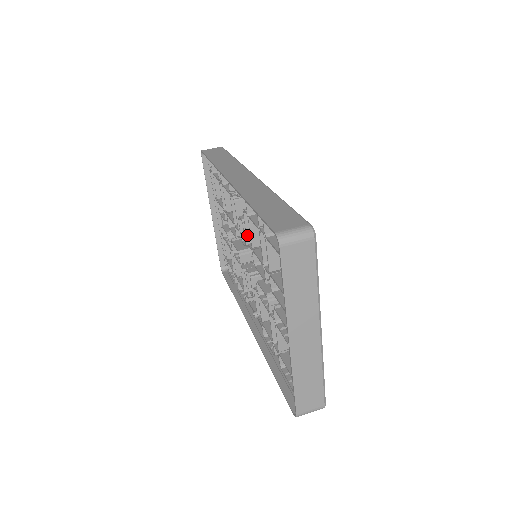
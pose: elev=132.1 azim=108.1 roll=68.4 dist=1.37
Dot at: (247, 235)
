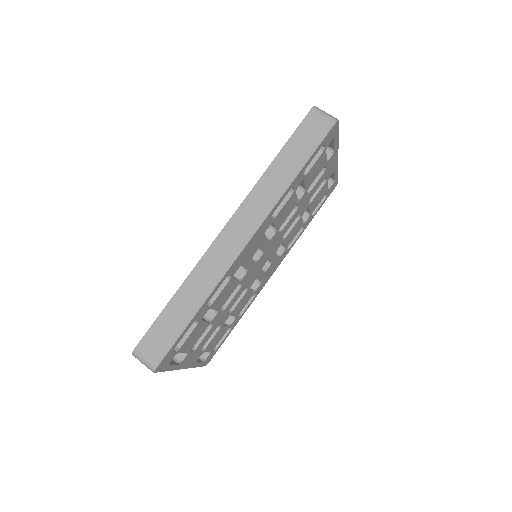
Dot at: occluded
